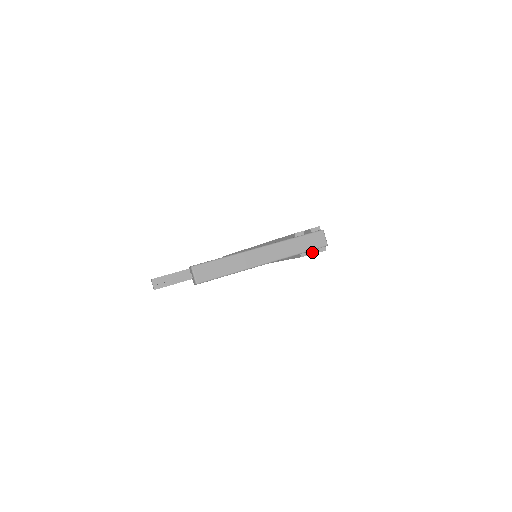
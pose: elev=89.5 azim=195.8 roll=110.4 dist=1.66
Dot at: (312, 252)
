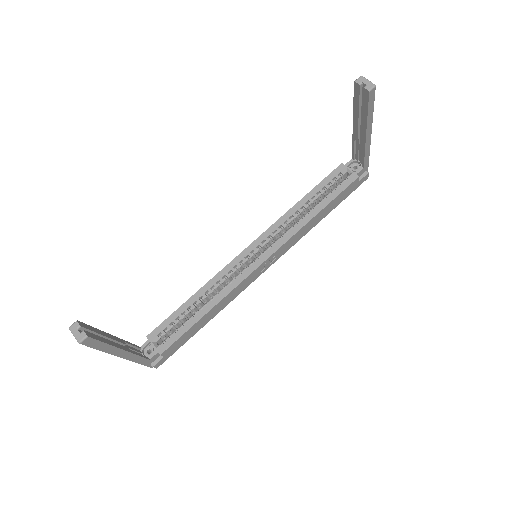
Dot at: (362, 177)
